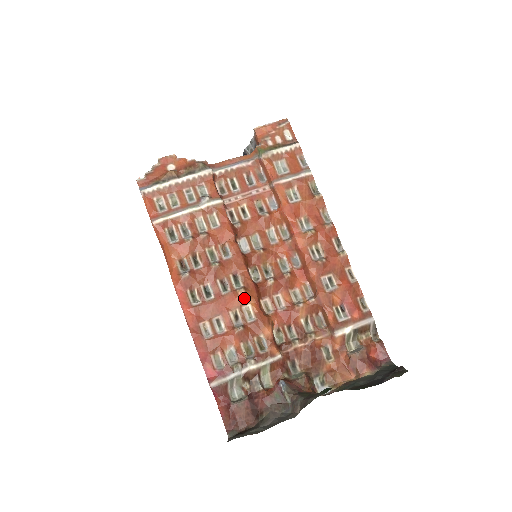
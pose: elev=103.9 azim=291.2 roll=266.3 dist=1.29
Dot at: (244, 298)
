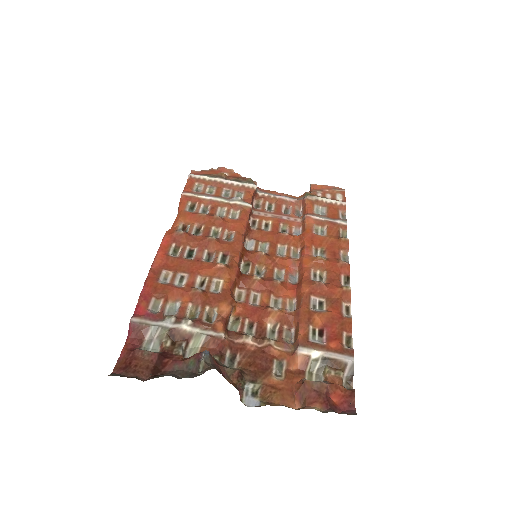
Dot at: (221, 272)
